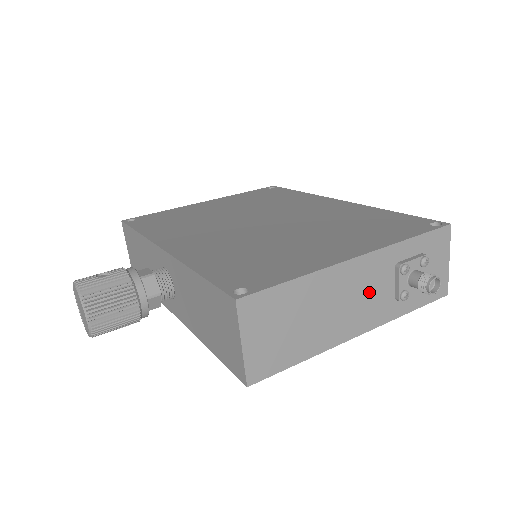
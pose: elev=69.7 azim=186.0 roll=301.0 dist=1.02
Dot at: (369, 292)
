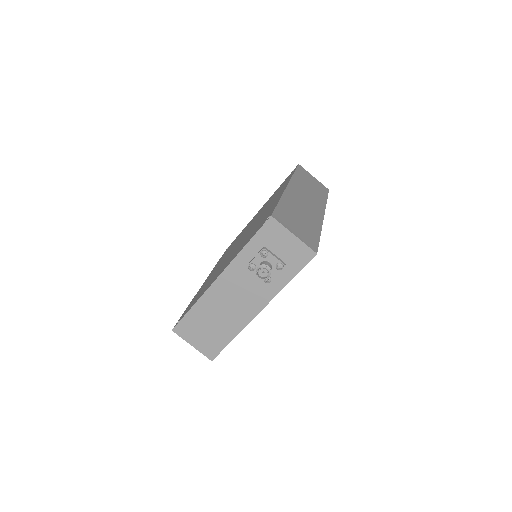
Dot at: (243, 289)
